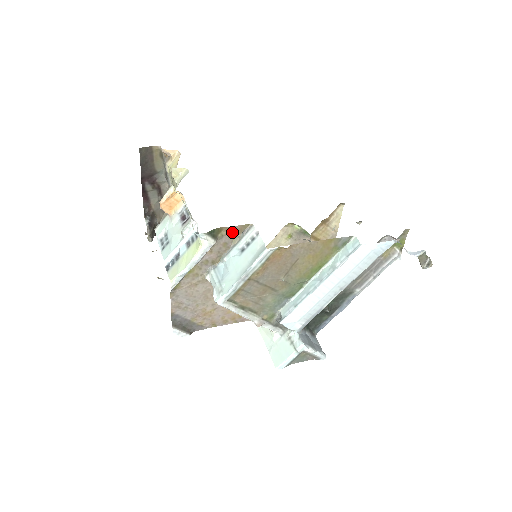
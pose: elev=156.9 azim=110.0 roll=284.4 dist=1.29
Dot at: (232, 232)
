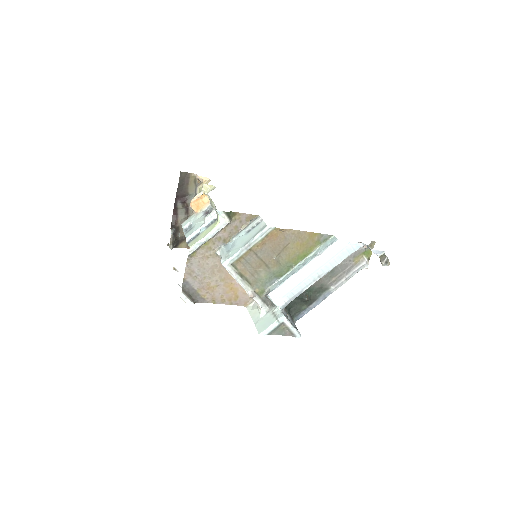
Dot at: (243, 218)
